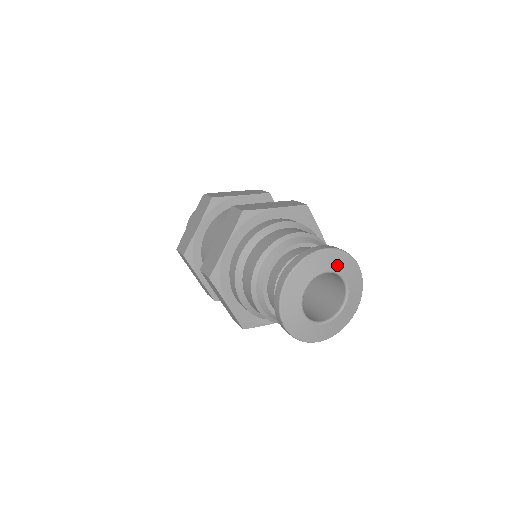
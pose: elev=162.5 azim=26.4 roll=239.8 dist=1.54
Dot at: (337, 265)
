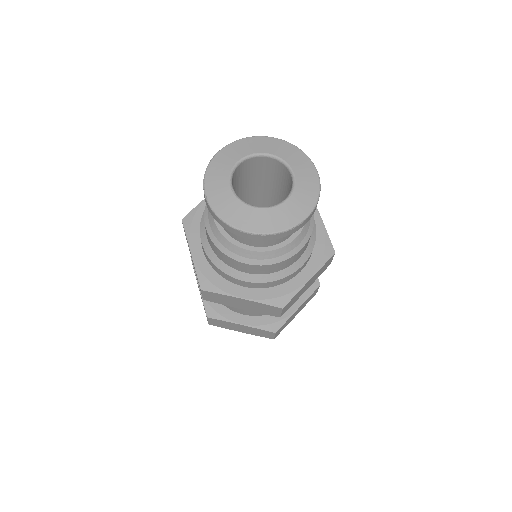
Dot at: (245, 151)
